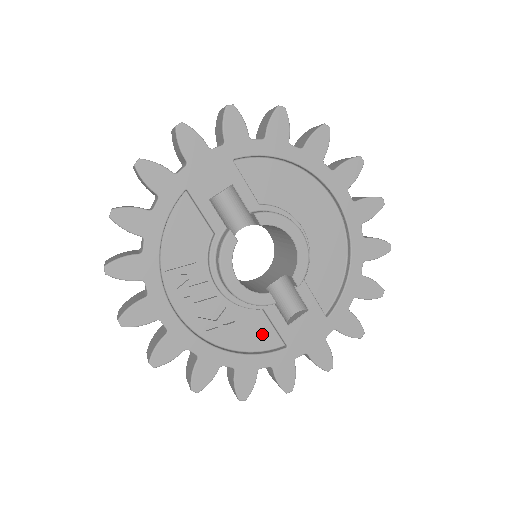
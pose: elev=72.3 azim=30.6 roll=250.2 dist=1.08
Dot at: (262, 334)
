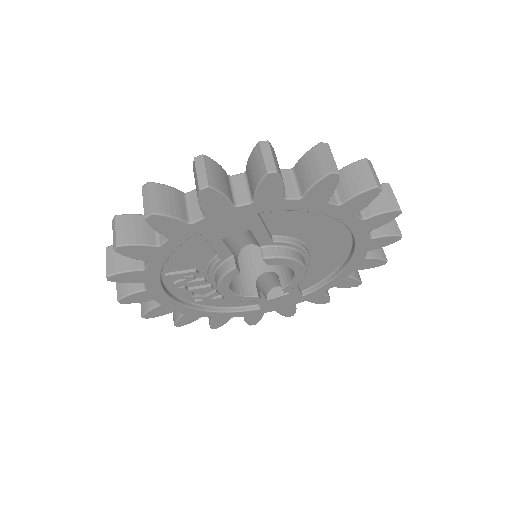
Dot at: occluded
